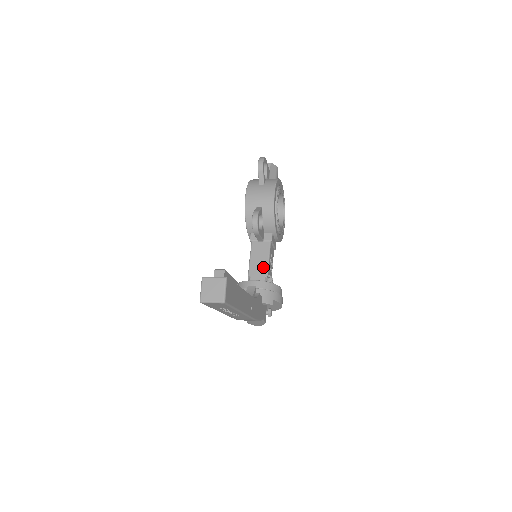
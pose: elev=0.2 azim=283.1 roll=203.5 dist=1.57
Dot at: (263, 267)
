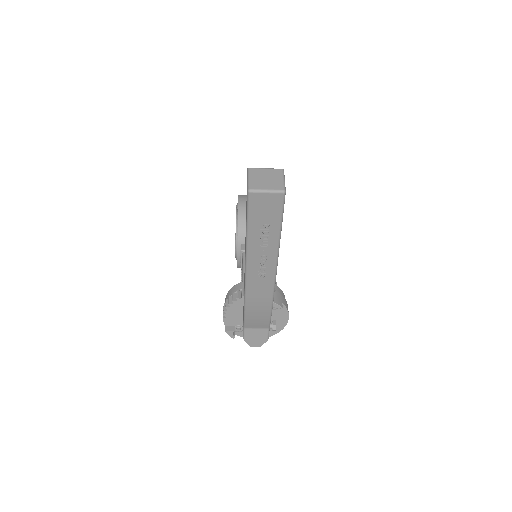
Dot at: occluded
